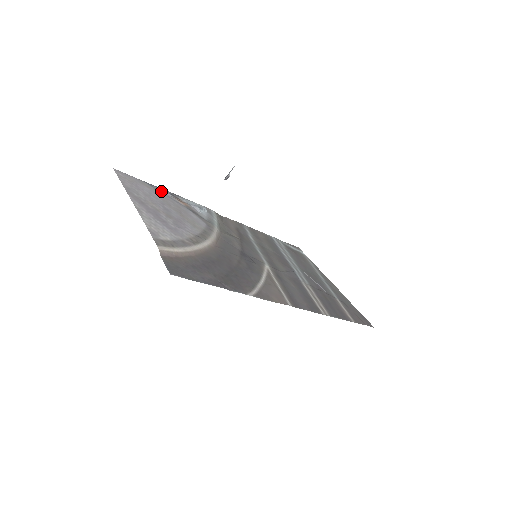
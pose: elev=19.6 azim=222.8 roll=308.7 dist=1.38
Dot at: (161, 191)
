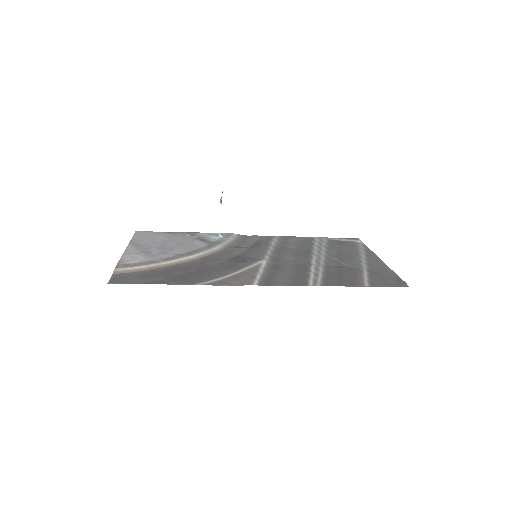
Dot at: (177, 234)
